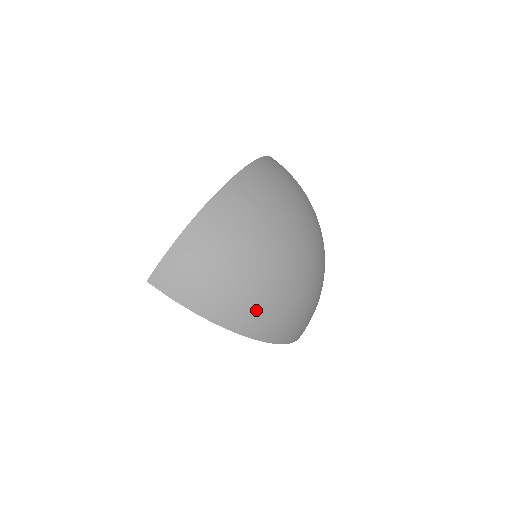
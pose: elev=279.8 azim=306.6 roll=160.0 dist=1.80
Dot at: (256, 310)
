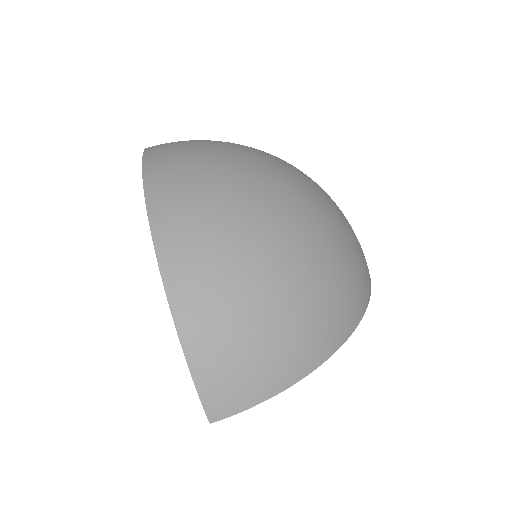
Dot at: (329, 311)
